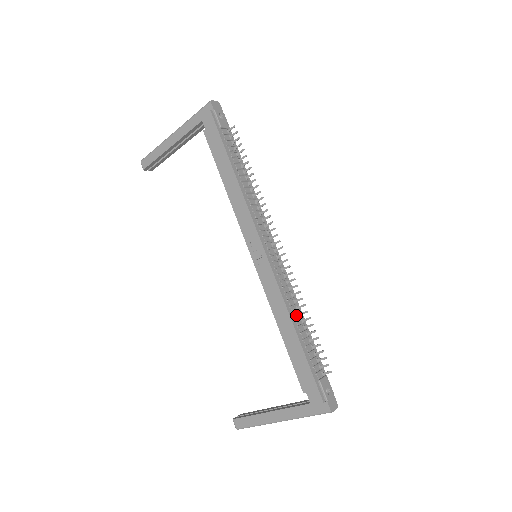
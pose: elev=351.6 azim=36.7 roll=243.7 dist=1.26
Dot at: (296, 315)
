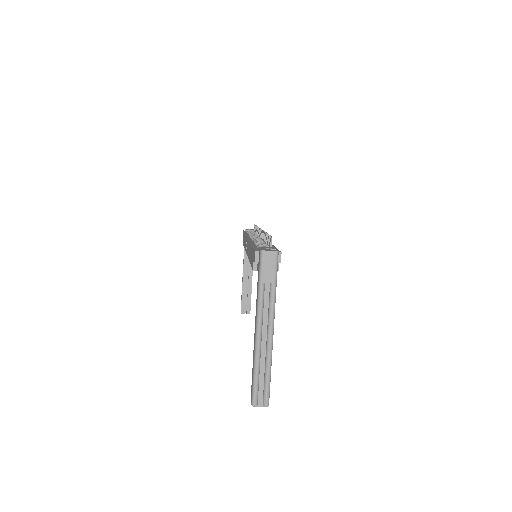
Dot at: occluded
